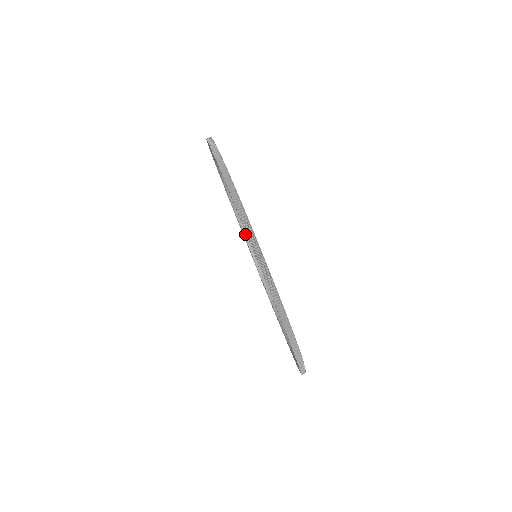
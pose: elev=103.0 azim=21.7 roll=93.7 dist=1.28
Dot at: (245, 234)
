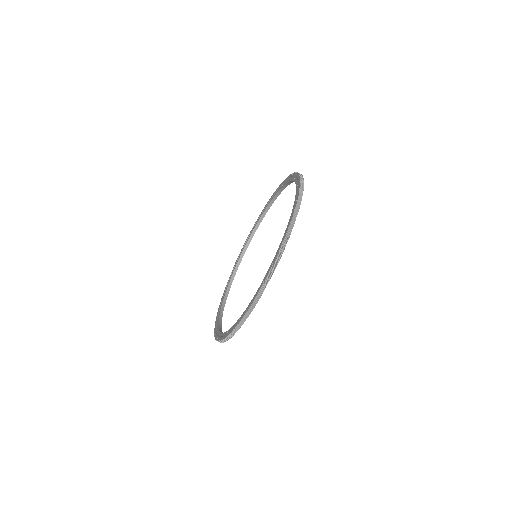
Dot at: (233, 274)
